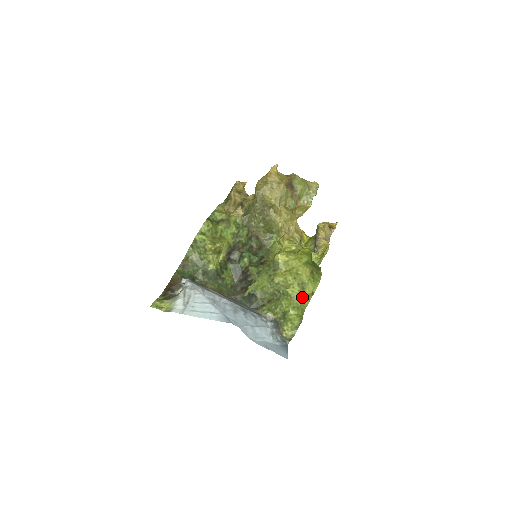
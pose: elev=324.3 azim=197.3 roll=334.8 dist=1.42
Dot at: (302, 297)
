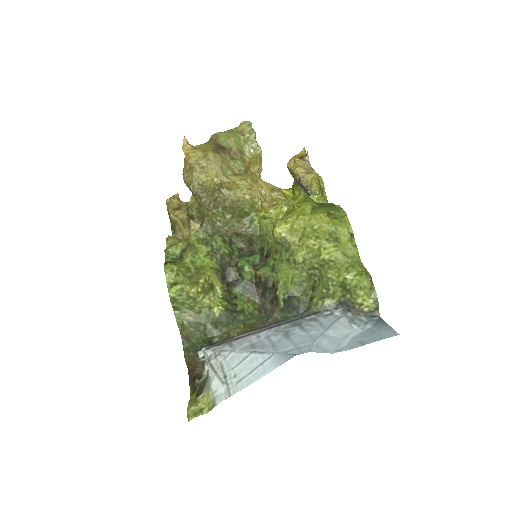
Dot at: (344, 250)
